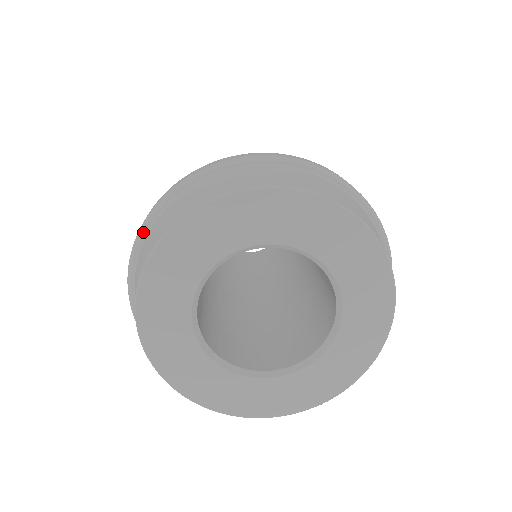
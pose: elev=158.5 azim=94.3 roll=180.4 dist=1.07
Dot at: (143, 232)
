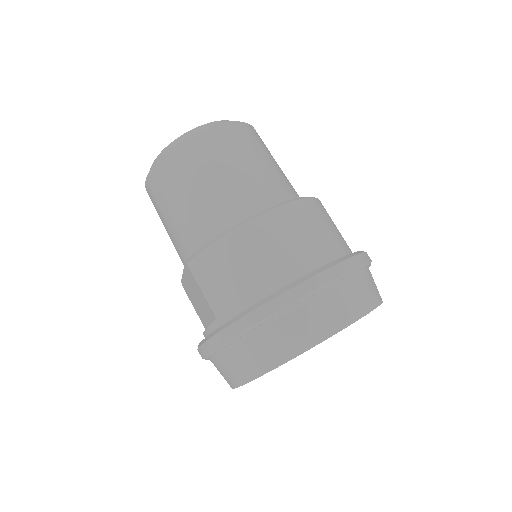
Dot at: (225, 346)
